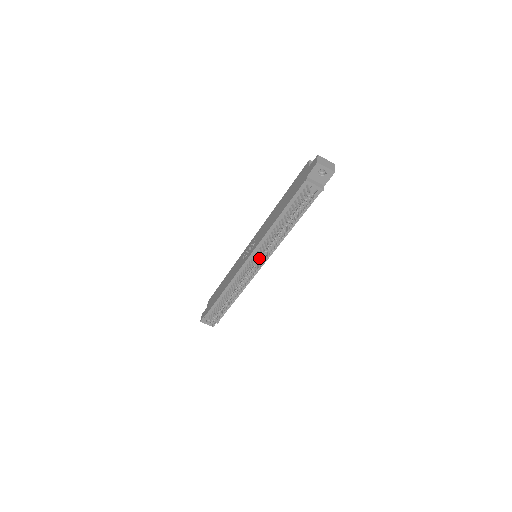
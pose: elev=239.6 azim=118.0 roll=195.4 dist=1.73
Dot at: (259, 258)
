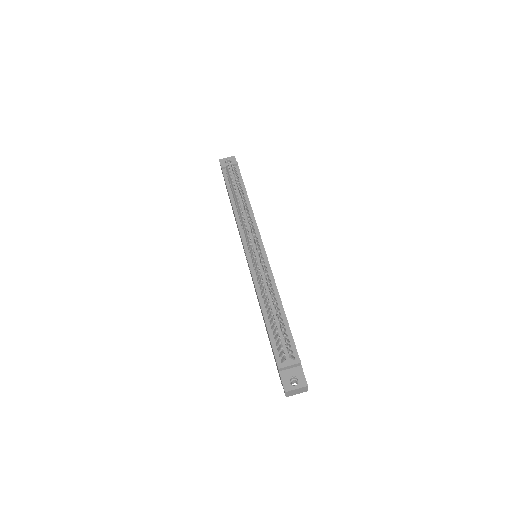
Dot at: occluded
